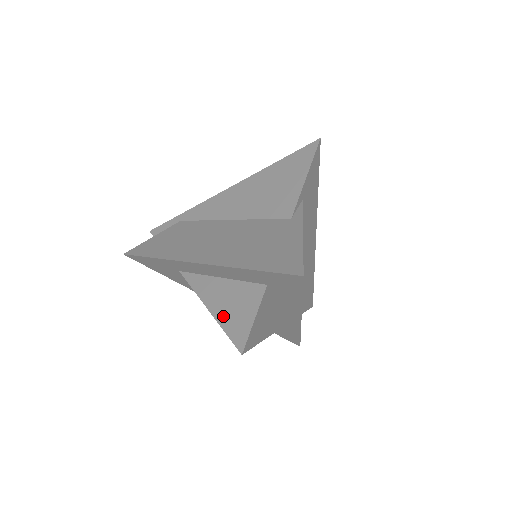
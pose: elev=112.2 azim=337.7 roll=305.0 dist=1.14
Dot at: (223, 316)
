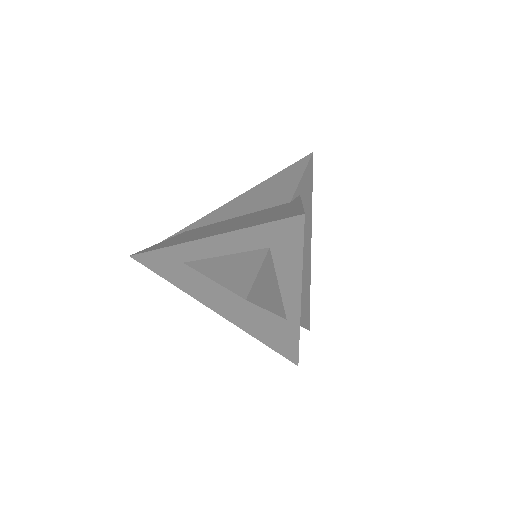
Dot at: (227, 279)
